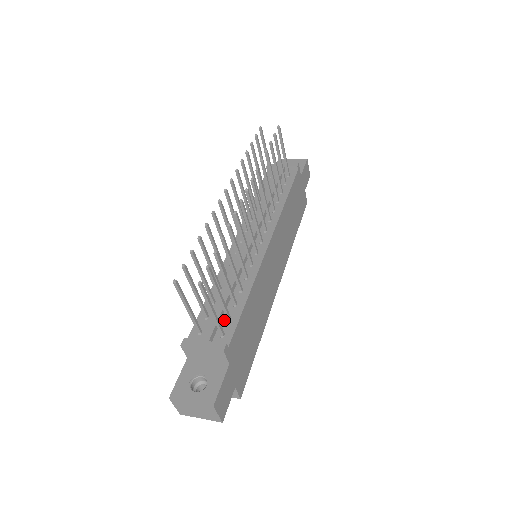
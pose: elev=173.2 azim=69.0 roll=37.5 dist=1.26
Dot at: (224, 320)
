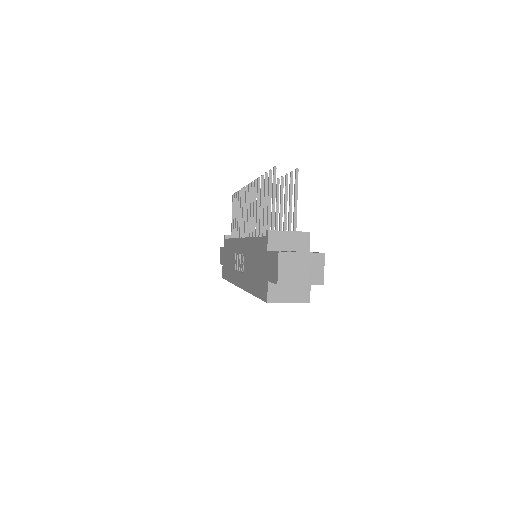
Dot at: occluded
